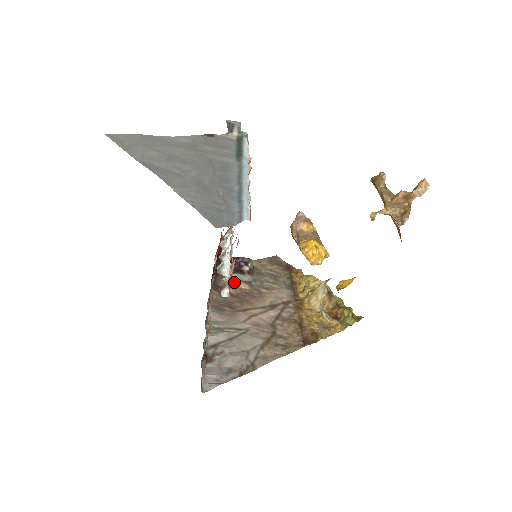
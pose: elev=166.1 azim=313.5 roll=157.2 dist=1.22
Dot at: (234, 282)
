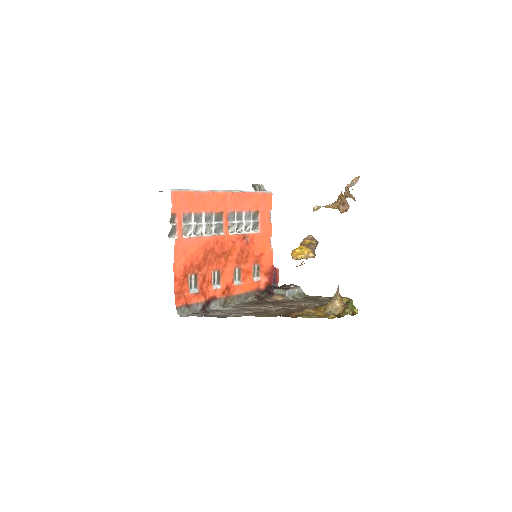
Dot at: (274, 296)
